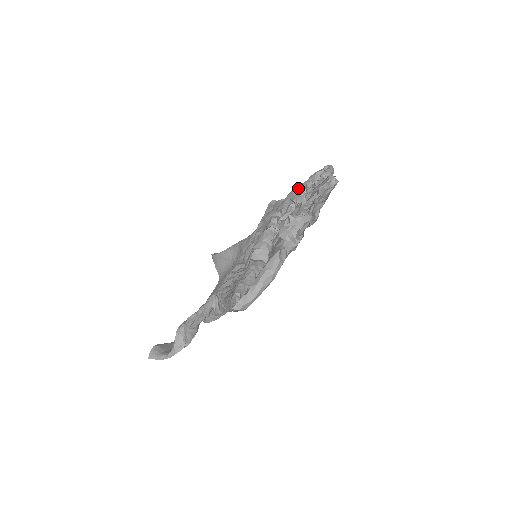
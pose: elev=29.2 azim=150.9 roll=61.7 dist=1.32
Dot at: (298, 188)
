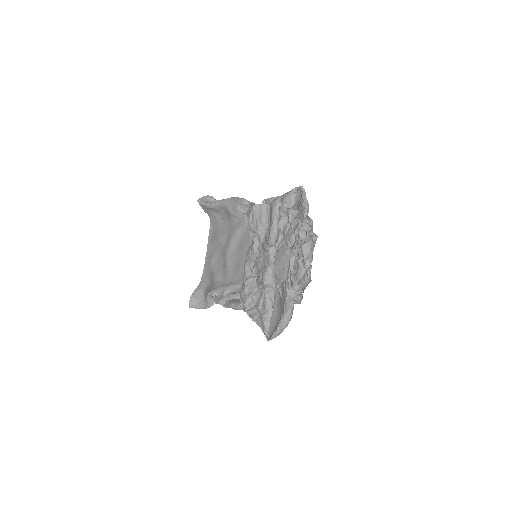
Dot at: (280, 210)
